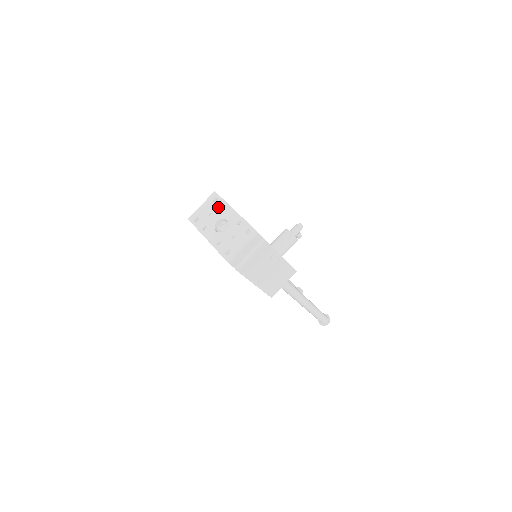
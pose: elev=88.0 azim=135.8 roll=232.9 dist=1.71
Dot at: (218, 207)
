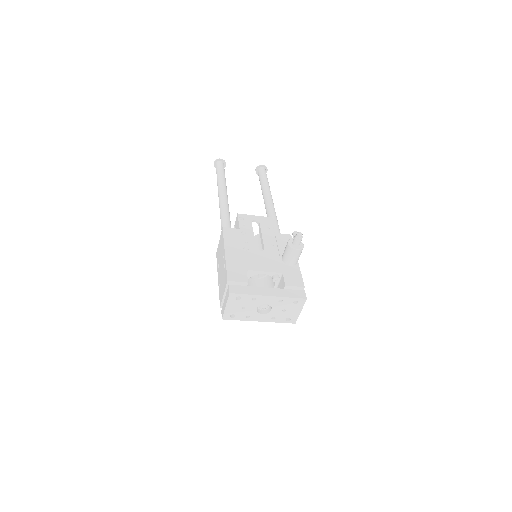
Dot at: (247, 301)
